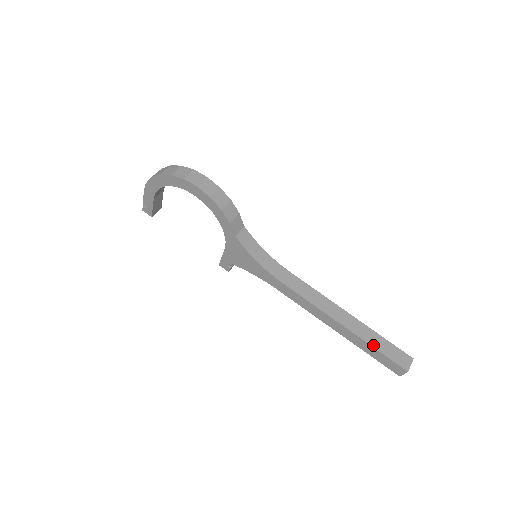
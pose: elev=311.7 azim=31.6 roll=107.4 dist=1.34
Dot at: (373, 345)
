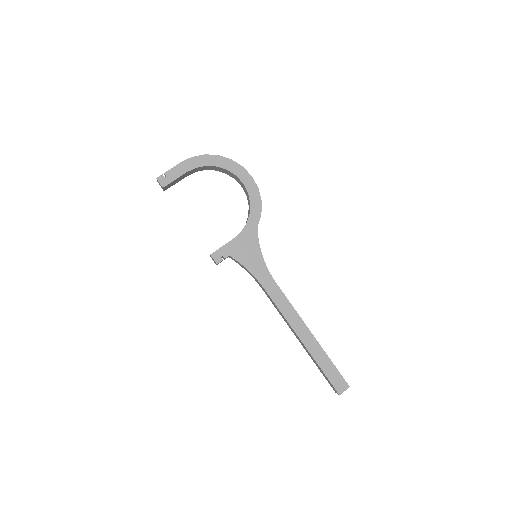
Dot at: (329, 358)
